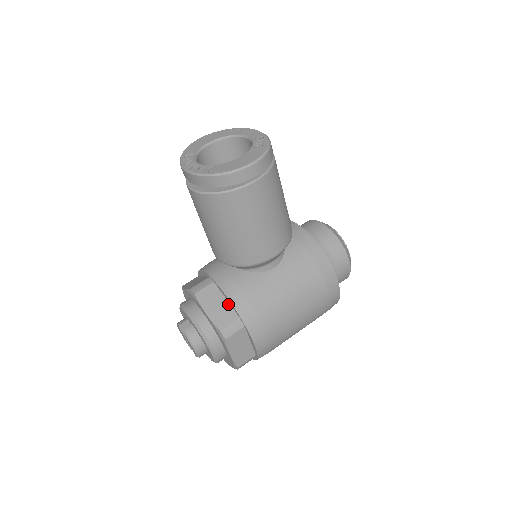
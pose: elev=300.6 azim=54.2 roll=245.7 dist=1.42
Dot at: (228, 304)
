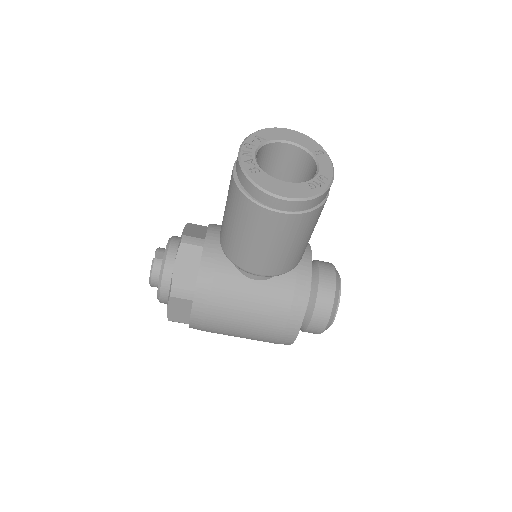
Dot at: (197, 273)
